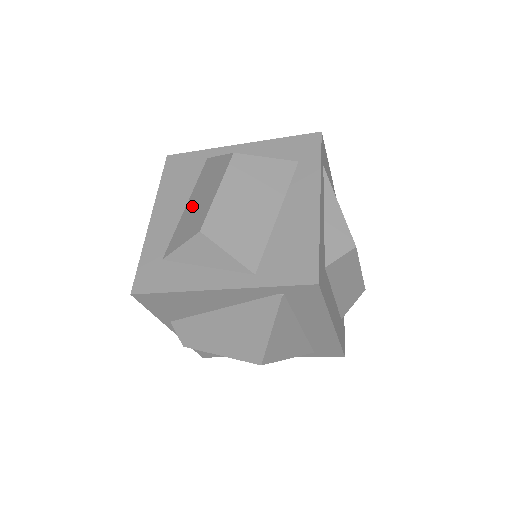
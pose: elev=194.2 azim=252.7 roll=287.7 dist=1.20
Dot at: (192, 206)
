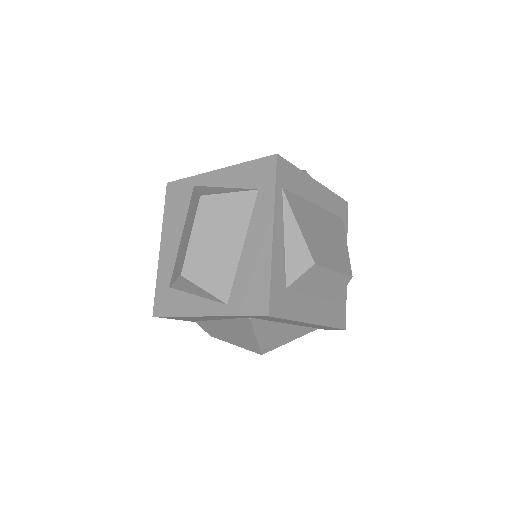
Dot at: (182, 240)
